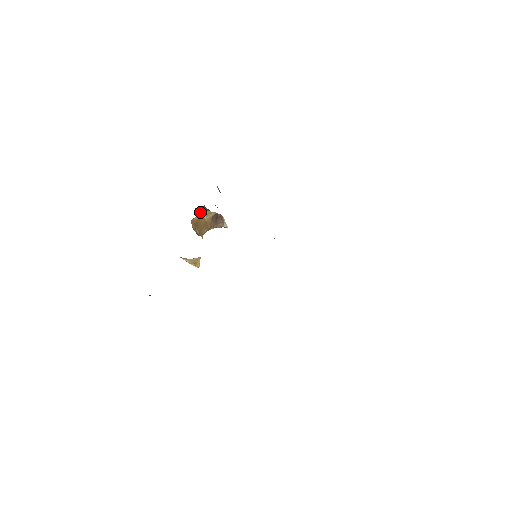
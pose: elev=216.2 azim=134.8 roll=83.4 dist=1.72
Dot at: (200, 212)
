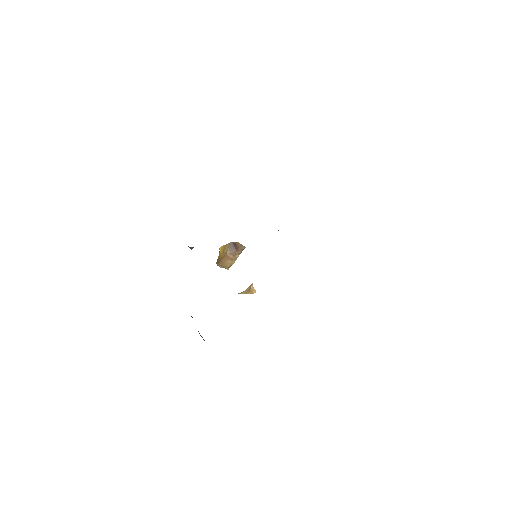
Dot at: (219, 251)
